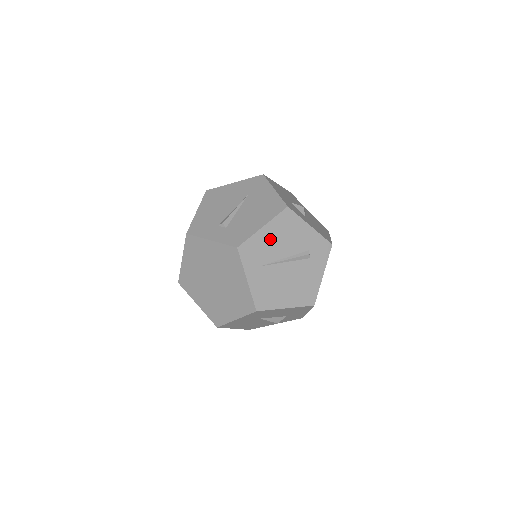
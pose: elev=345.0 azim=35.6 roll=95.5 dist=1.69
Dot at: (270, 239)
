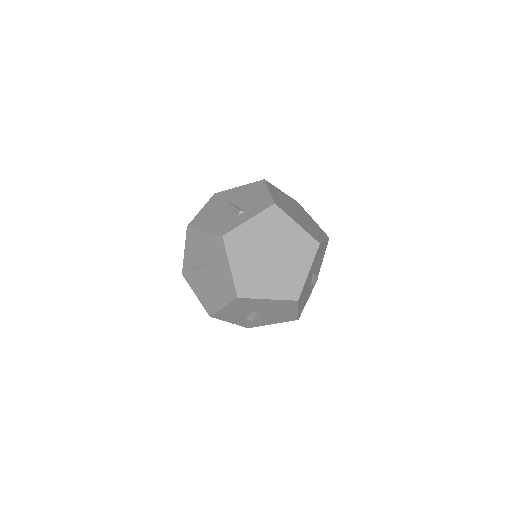
Dot at: (278, 198)
